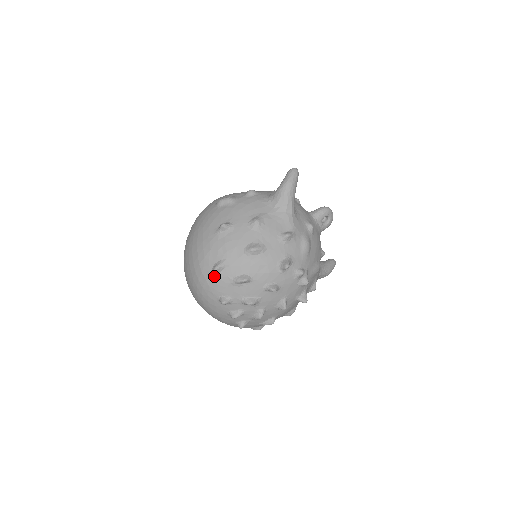
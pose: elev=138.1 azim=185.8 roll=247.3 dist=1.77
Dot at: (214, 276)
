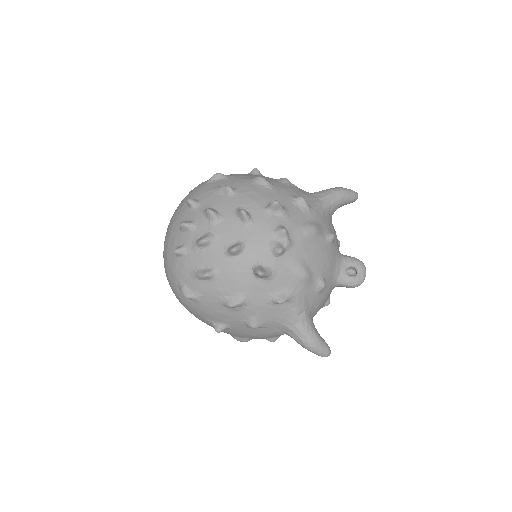
Dot at: (208, 181)
